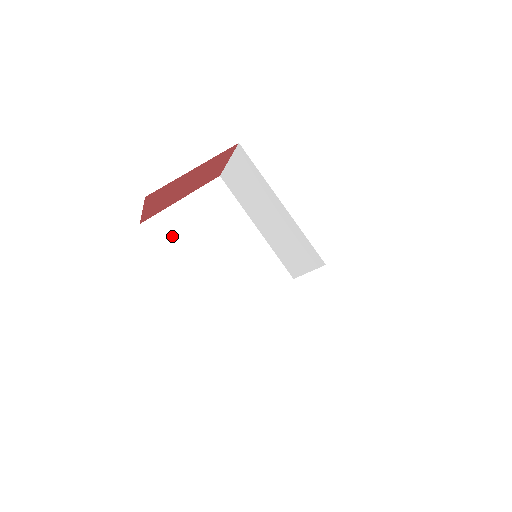
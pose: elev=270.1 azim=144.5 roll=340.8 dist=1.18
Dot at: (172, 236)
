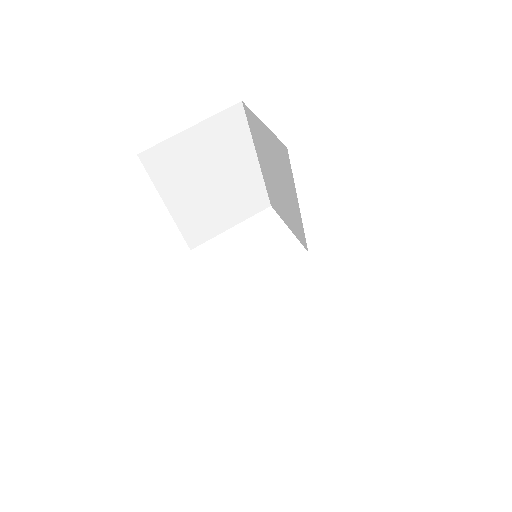
Dot at: (170, 168)
